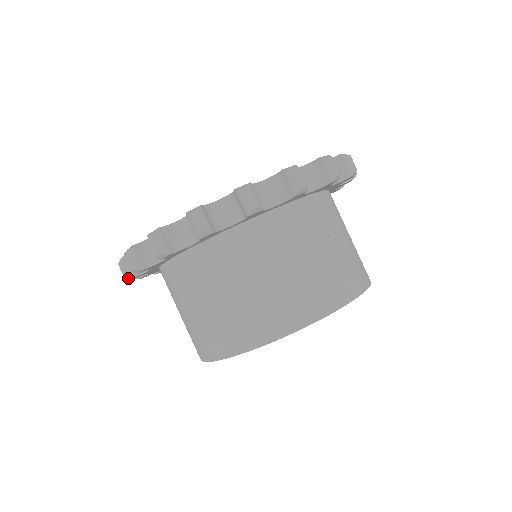
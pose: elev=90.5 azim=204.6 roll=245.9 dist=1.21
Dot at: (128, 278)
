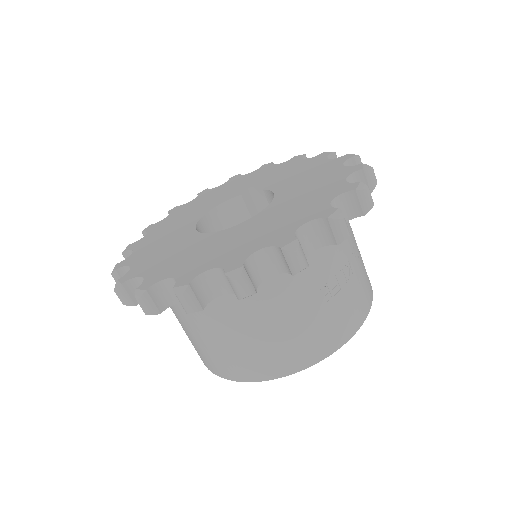
Dot at: occluded
